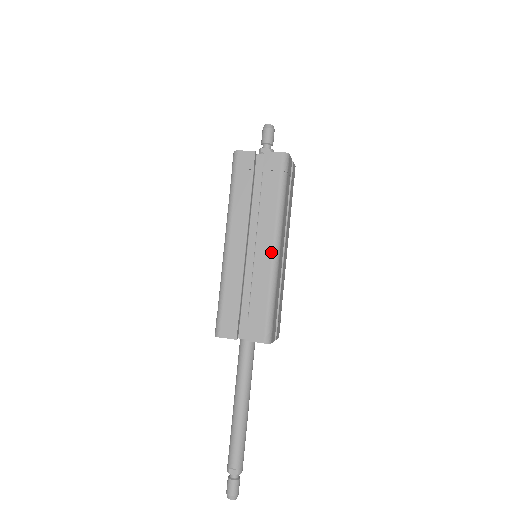
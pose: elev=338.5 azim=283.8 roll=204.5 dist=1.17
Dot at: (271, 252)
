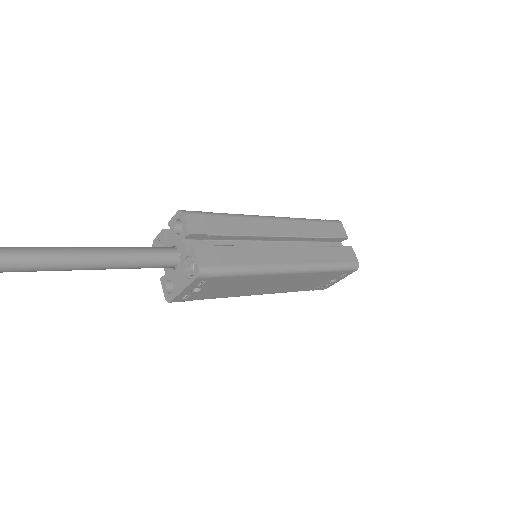
Dot at: occluded
